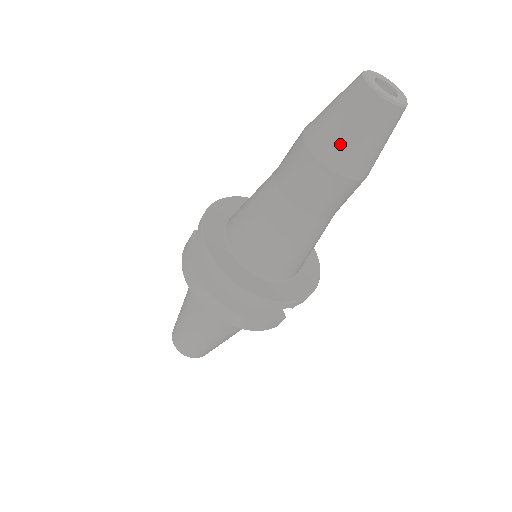
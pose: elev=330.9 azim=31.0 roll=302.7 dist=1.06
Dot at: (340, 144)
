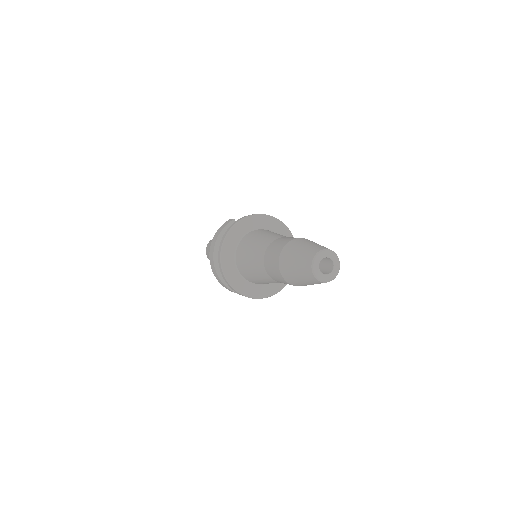
Dot at: (289, 271)
